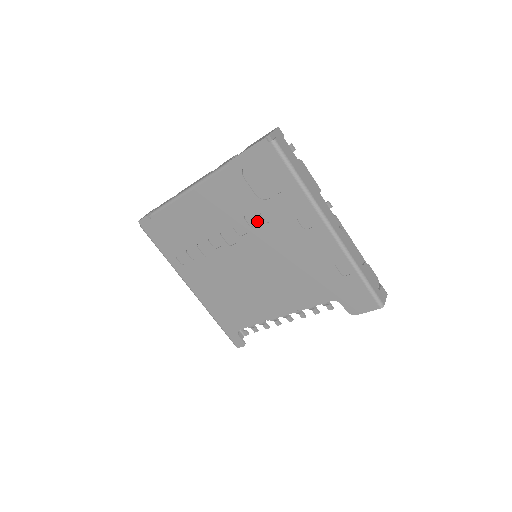
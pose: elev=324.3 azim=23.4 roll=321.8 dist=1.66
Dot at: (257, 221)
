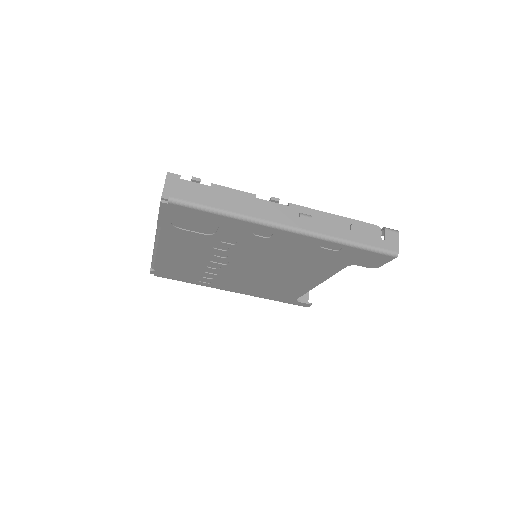
Dot at: (226, 246)
